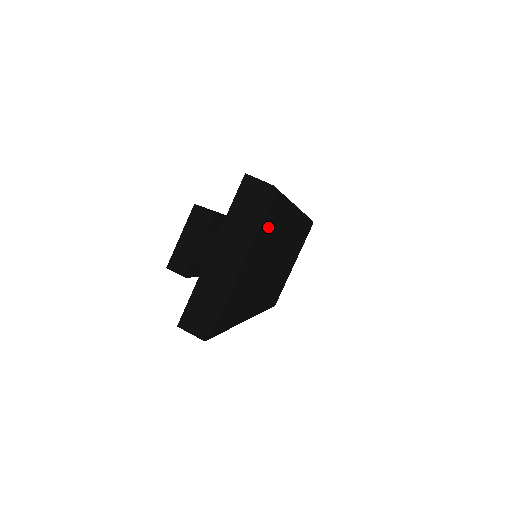
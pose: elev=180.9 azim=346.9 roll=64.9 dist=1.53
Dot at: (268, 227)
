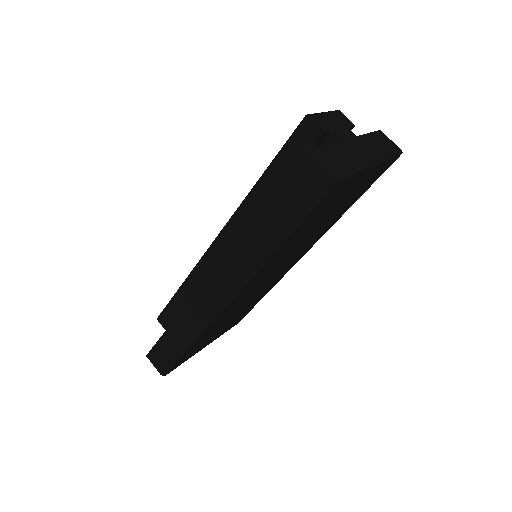
Dot at: (367, 183)
